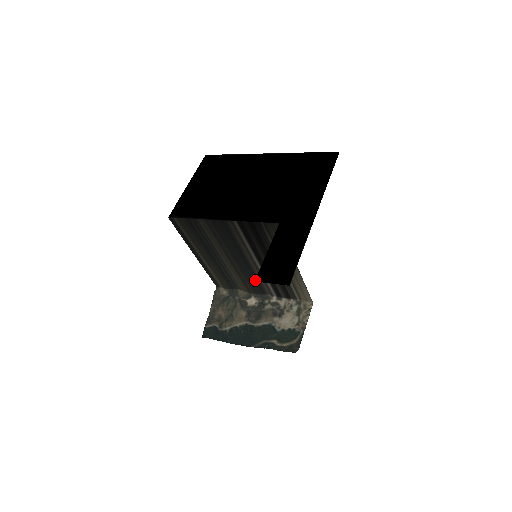
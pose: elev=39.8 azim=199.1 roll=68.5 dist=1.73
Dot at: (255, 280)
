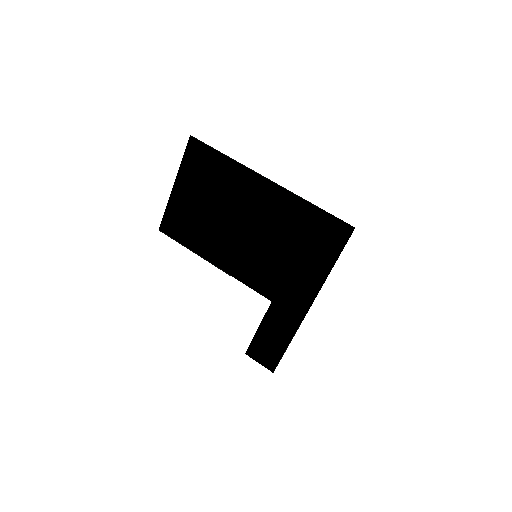
Dot at: (245, 353)
